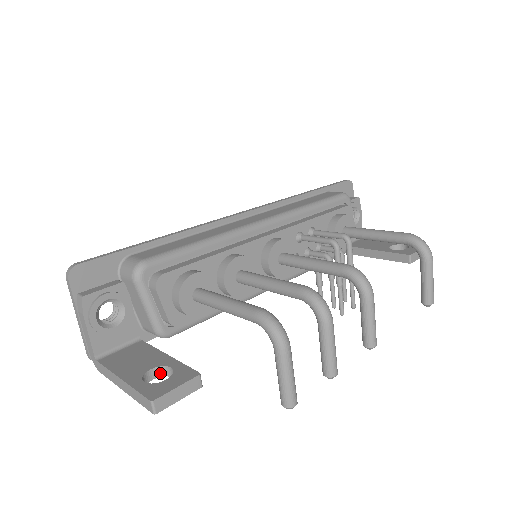
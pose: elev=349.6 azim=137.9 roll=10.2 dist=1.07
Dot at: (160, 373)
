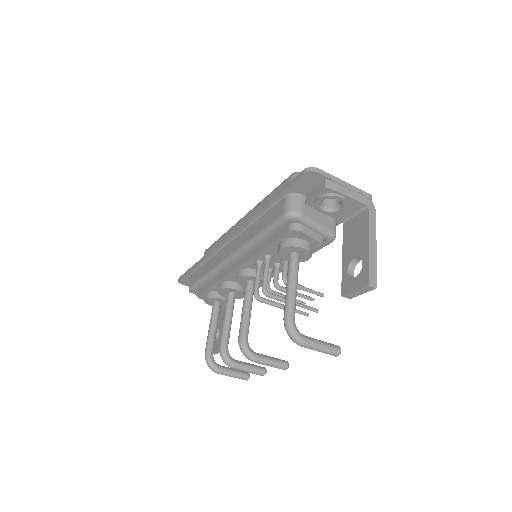
Dot at: occluded
